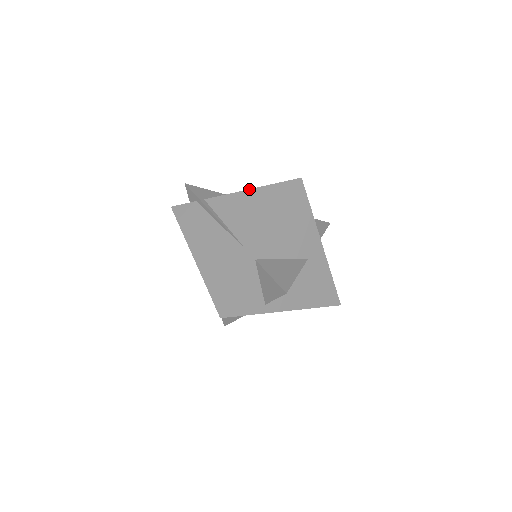
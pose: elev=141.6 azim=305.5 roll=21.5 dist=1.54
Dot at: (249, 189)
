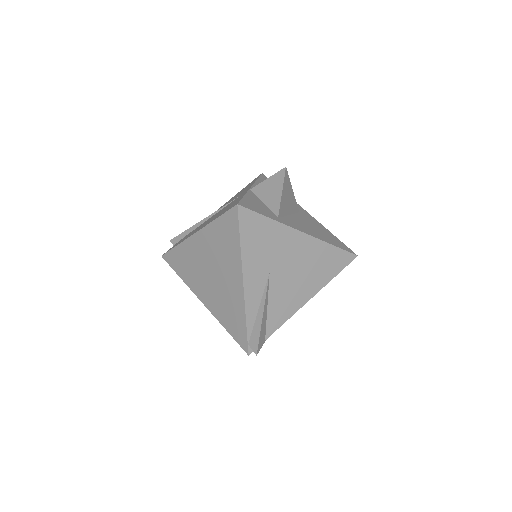
Dot at: (226, 202)
